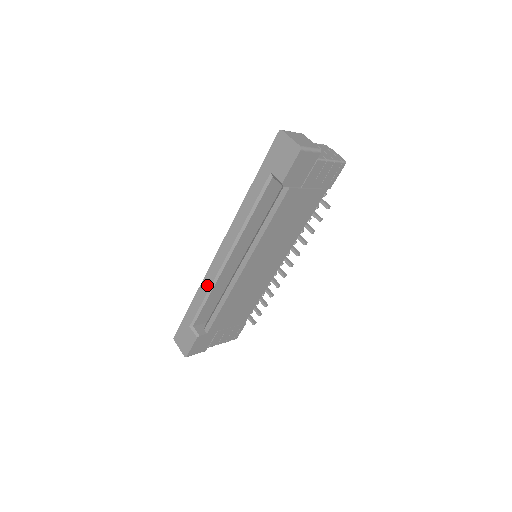
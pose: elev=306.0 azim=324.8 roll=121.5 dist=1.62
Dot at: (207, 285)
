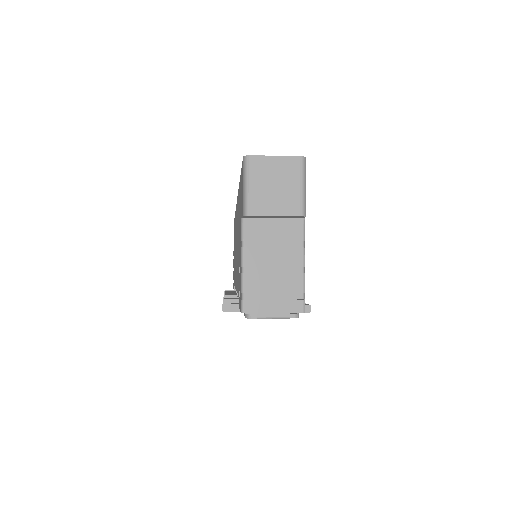
Dot at: occluded
